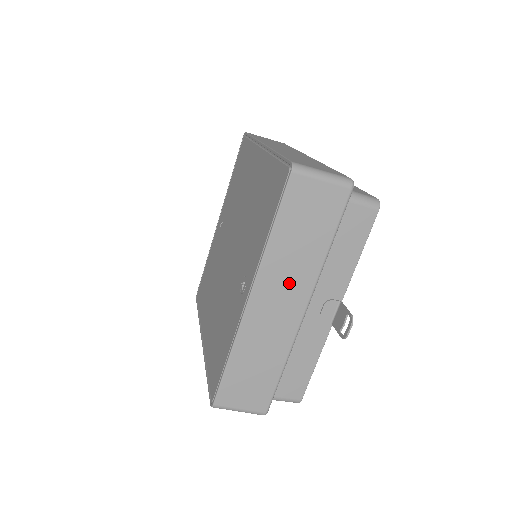
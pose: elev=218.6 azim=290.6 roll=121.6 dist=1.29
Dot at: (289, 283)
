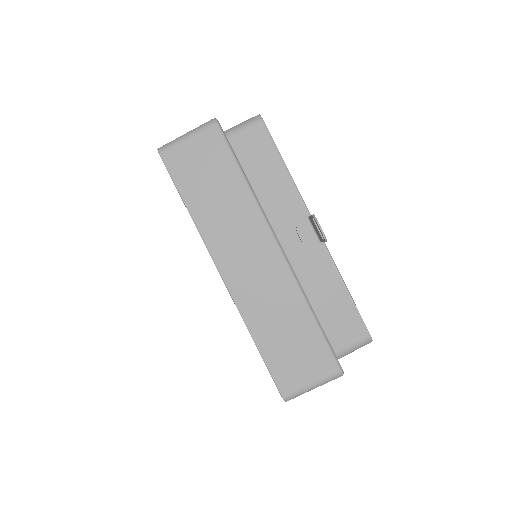
Dot at: (242, 237)
